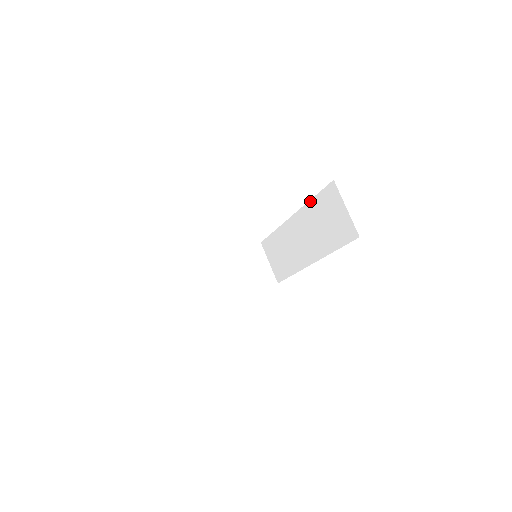
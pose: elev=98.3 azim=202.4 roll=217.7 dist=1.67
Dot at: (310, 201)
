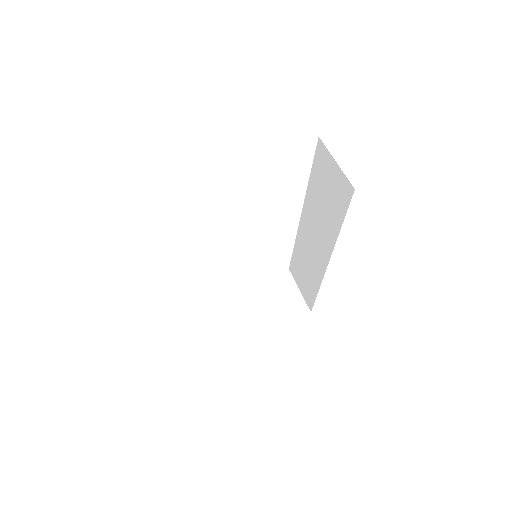
Dot at: (309, 181)
